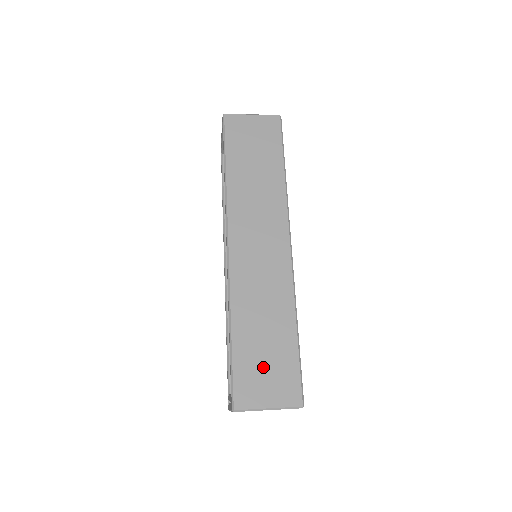
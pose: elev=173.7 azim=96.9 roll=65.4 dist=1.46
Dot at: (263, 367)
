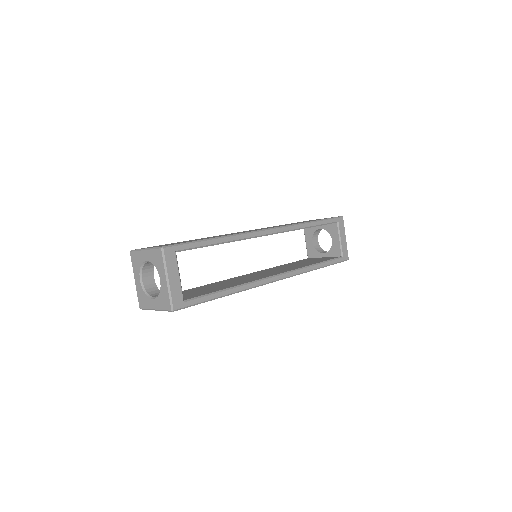
Dot at: occluded
